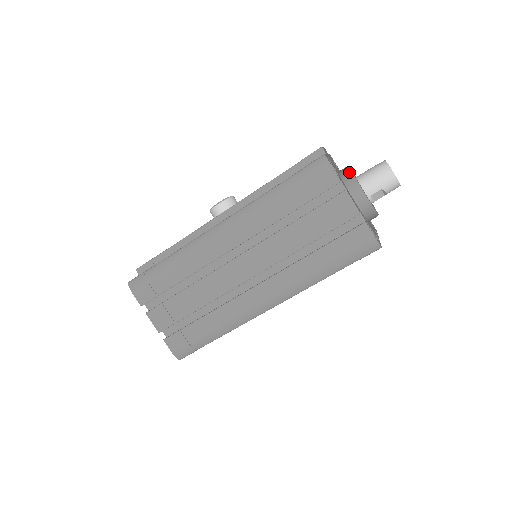
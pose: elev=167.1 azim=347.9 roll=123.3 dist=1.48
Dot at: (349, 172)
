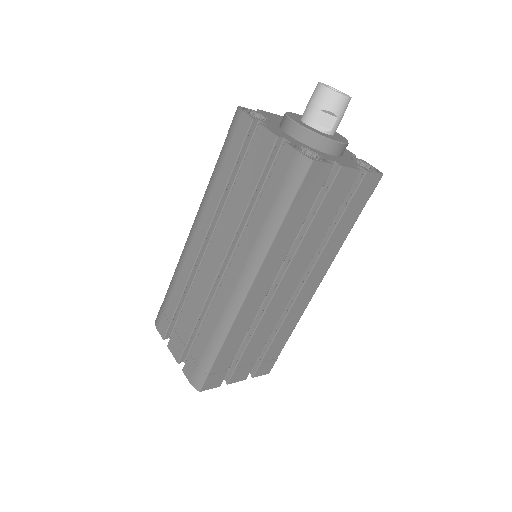
Dot at: occluded
